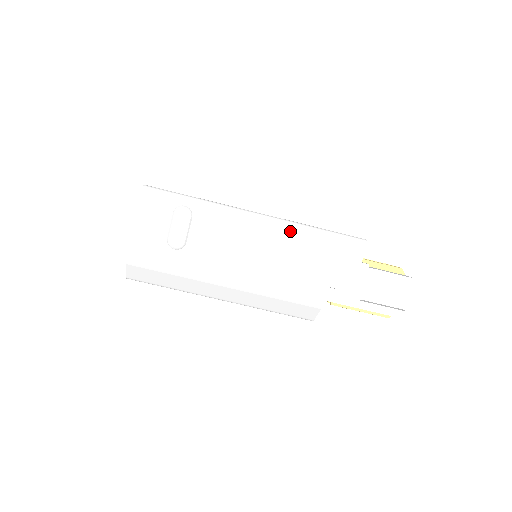
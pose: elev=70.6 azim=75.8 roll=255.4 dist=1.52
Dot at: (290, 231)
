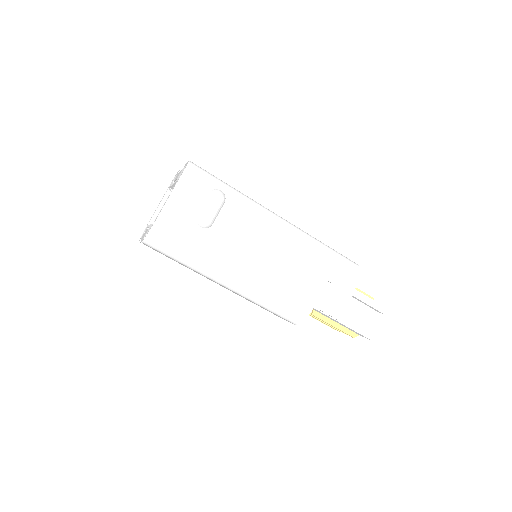
Dot at: (302, 240)
